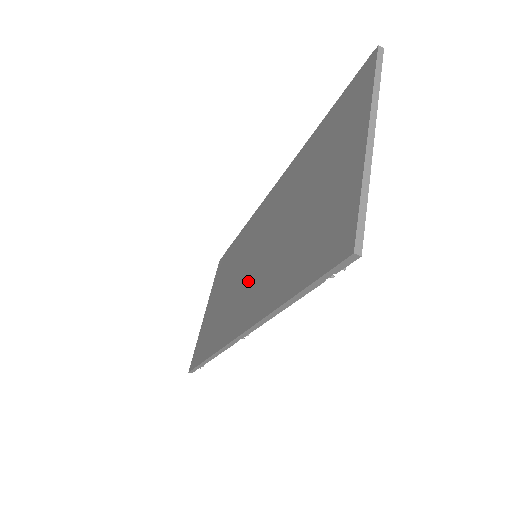
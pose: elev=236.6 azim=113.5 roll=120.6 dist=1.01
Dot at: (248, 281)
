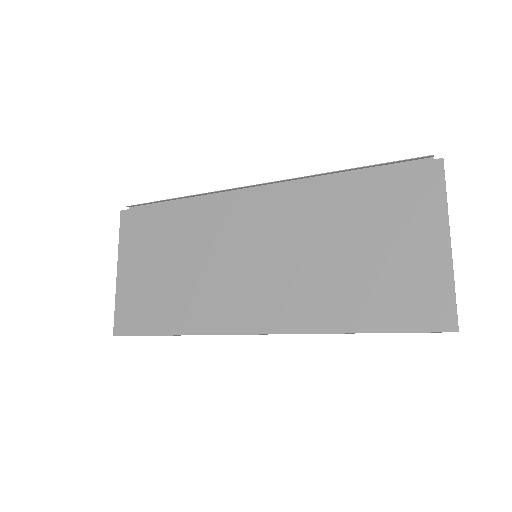
Dot at: (254, 281)
